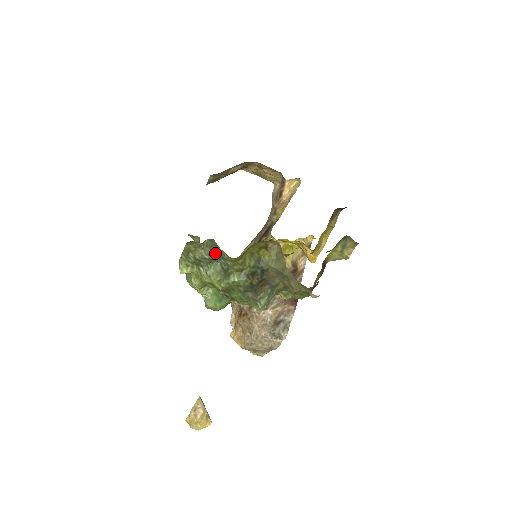
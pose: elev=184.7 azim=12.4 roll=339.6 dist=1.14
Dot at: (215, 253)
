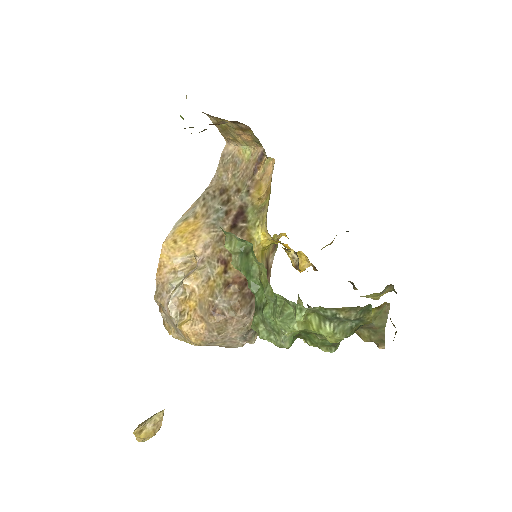
Dot at: (362, 316)
